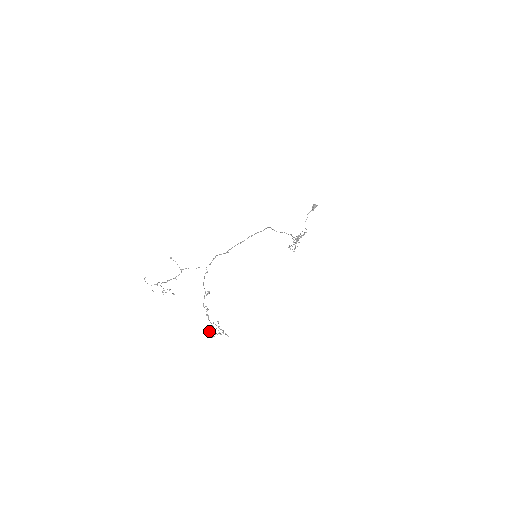
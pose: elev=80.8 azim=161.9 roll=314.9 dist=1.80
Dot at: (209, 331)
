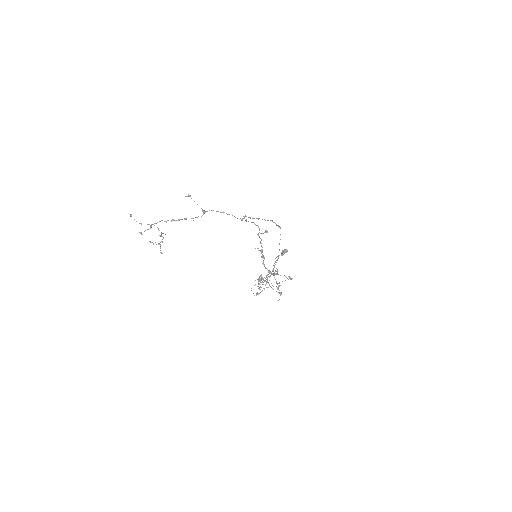
Dot at: occluded
